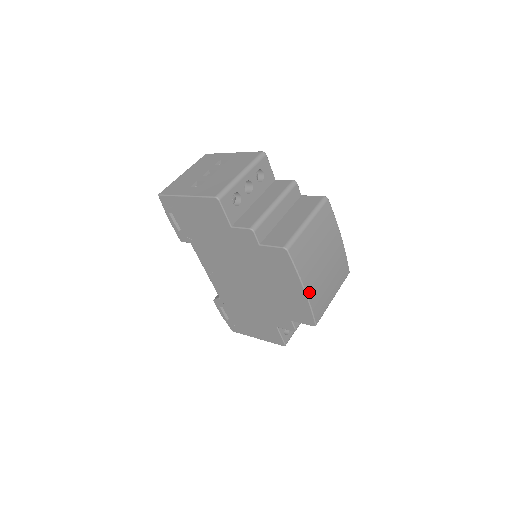
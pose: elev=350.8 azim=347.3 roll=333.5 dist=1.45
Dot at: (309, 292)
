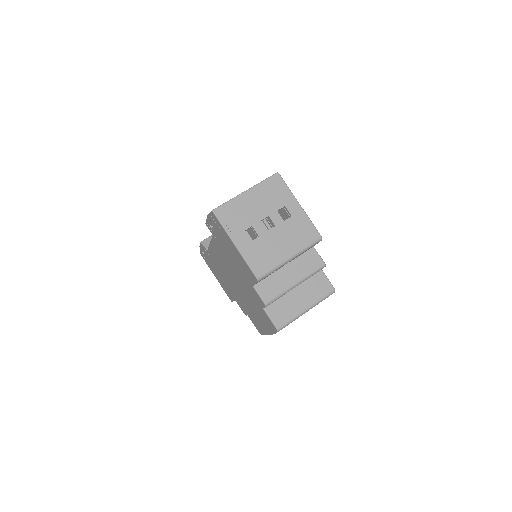
Dot at: occluded
